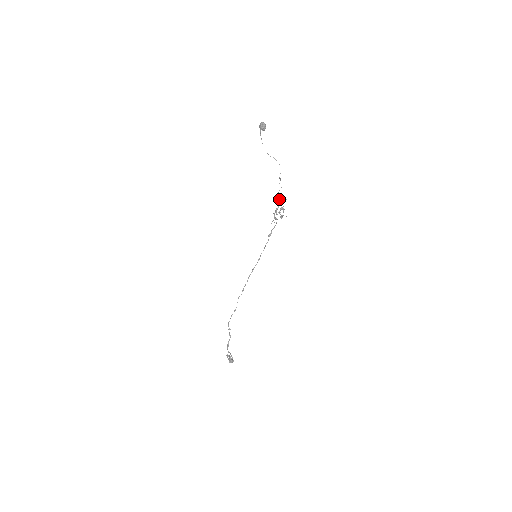
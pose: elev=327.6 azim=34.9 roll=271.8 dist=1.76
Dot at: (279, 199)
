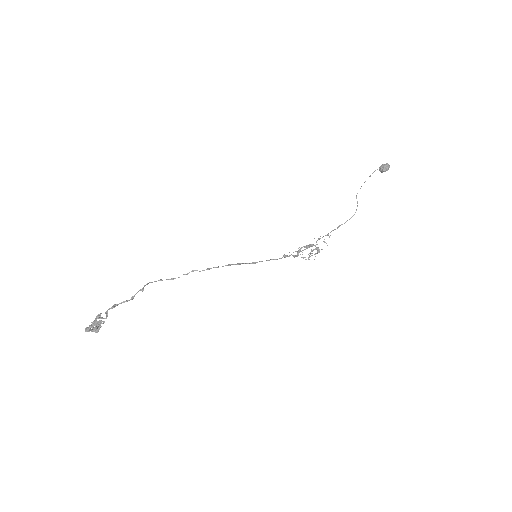
Dot at: occluded
